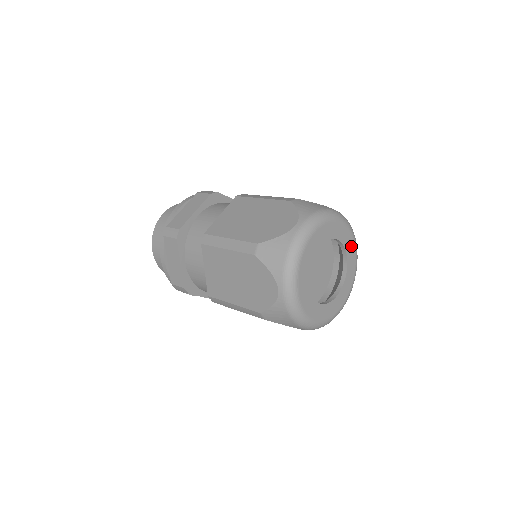
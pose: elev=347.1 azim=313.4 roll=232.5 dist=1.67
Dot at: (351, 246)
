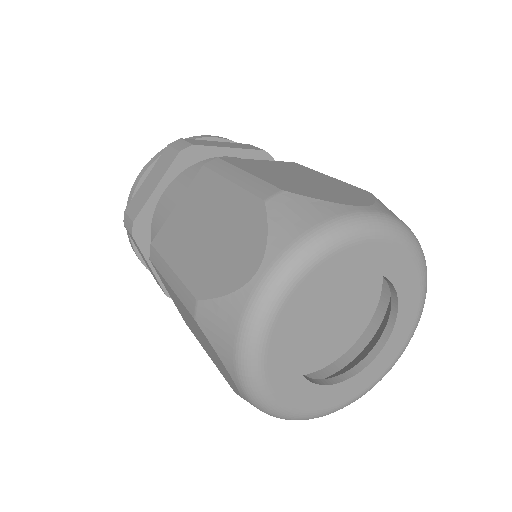
Dot at: (403, 332)
